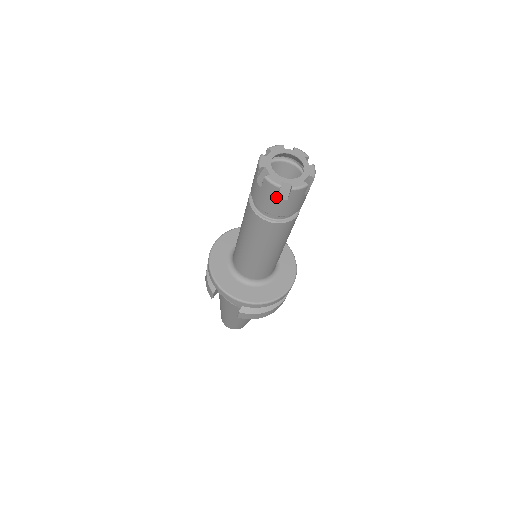
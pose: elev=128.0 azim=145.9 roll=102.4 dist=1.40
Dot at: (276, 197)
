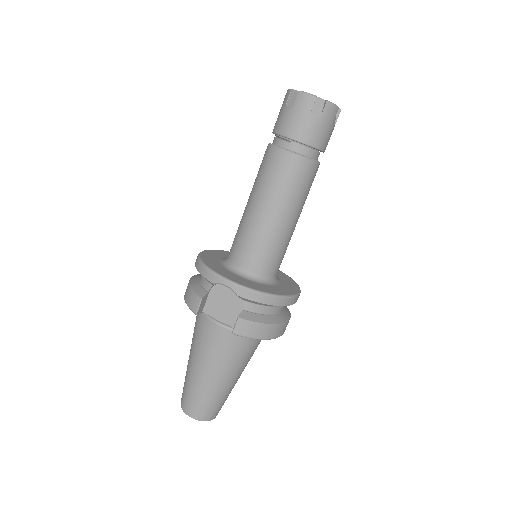
Dot at: (310, 112)
